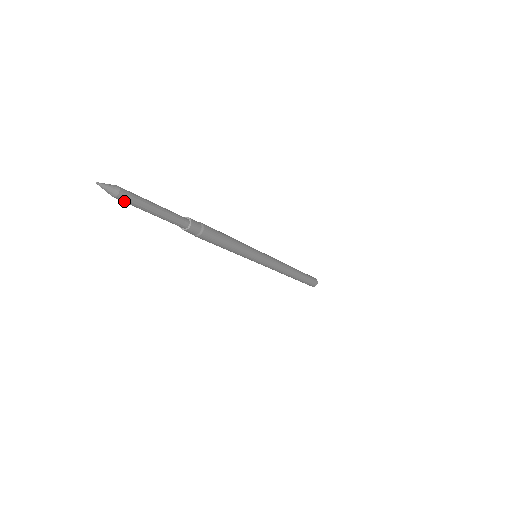
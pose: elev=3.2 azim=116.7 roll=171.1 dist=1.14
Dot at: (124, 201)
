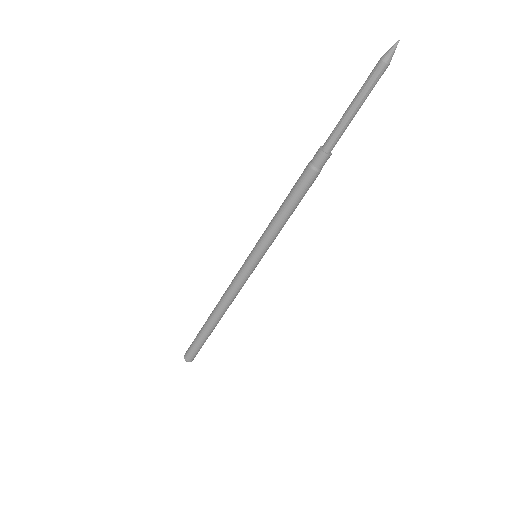
Dot at: (378, 75)
